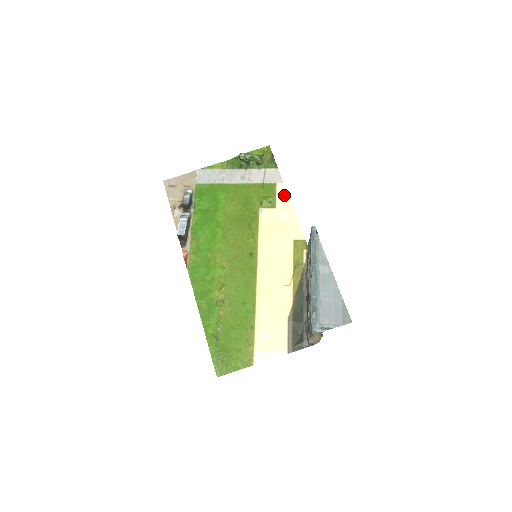
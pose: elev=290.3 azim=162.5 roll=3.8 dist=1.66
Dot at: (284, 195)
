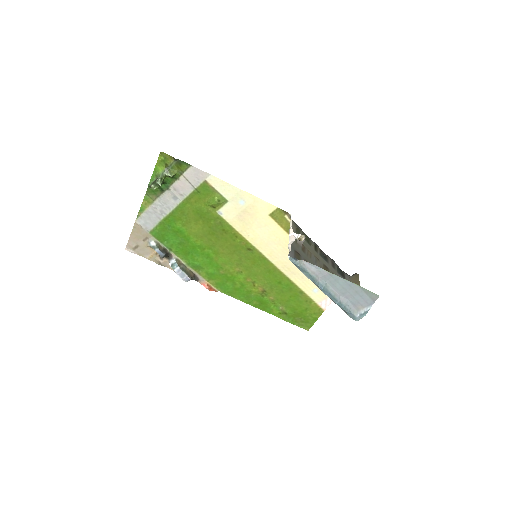
Dot at: (223, 185)
